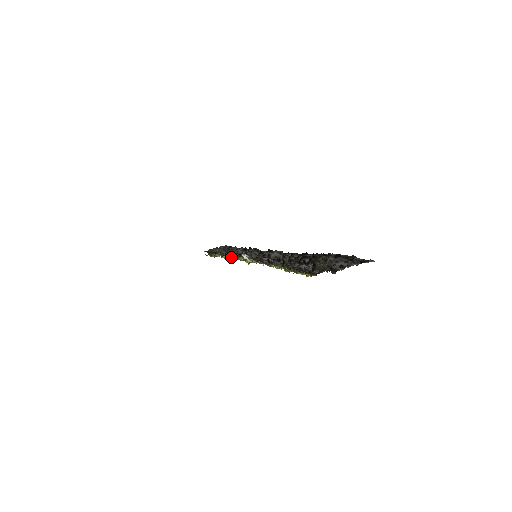
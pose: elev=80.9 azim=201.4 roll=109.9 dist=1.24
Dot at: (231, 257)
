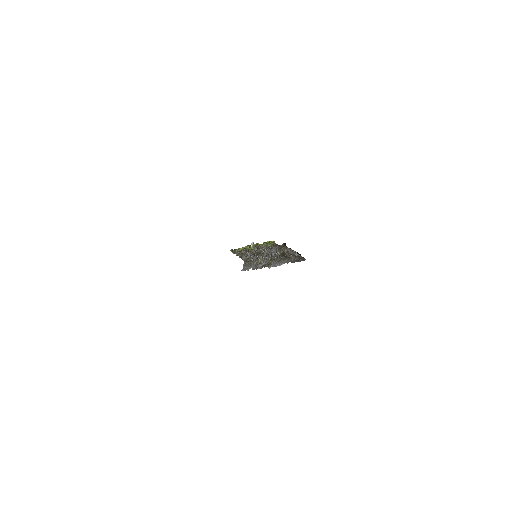
Dot at: (244, 249)
